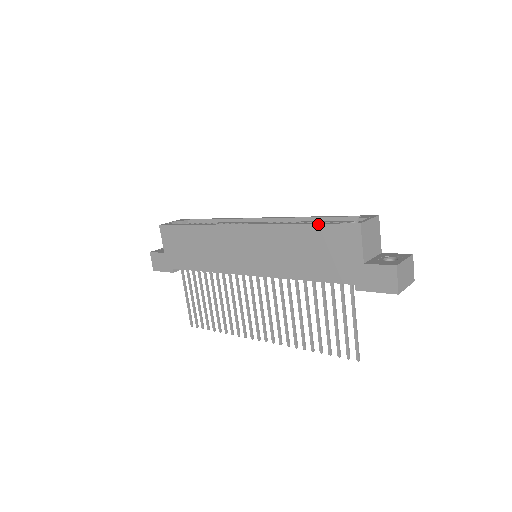
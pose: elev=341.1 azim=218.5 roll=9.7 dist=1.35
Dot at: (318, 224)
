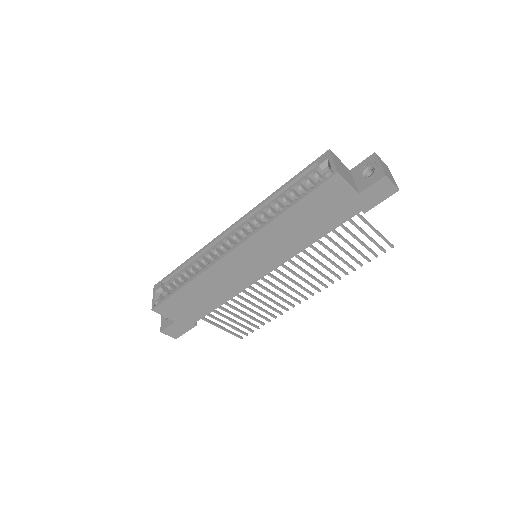
Dot at: (302, 199)
